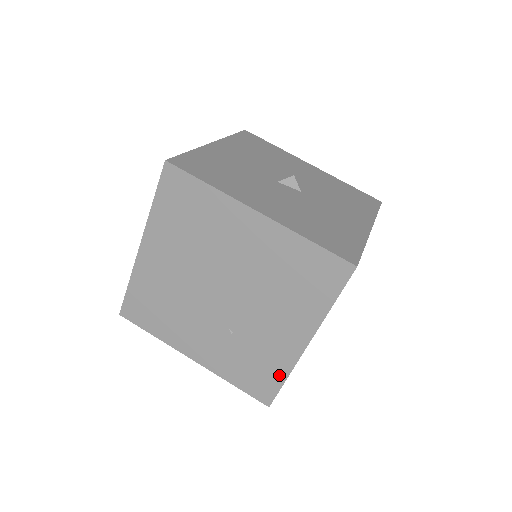
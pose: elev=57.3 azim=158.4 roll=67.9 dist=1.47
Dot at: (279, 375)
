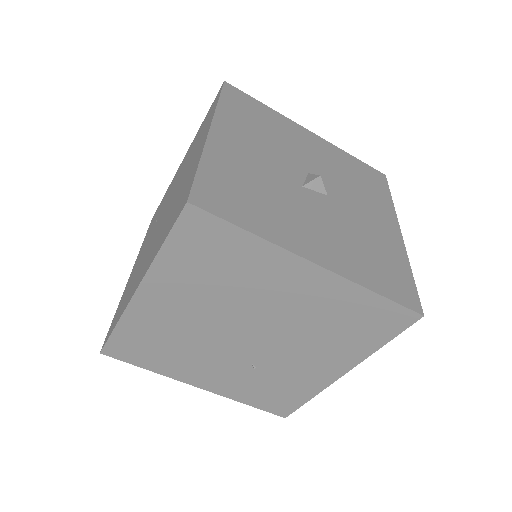
Dot at: (303, 396)
